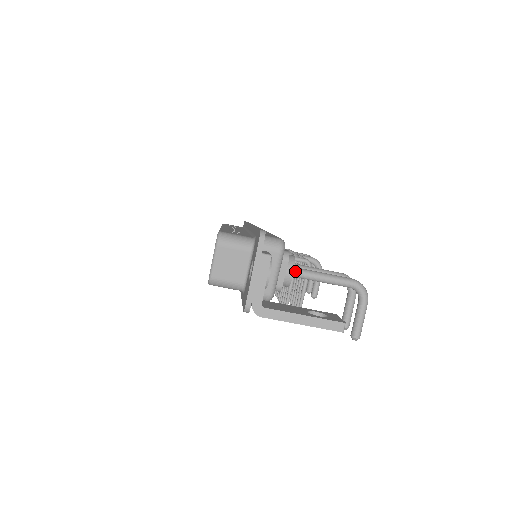
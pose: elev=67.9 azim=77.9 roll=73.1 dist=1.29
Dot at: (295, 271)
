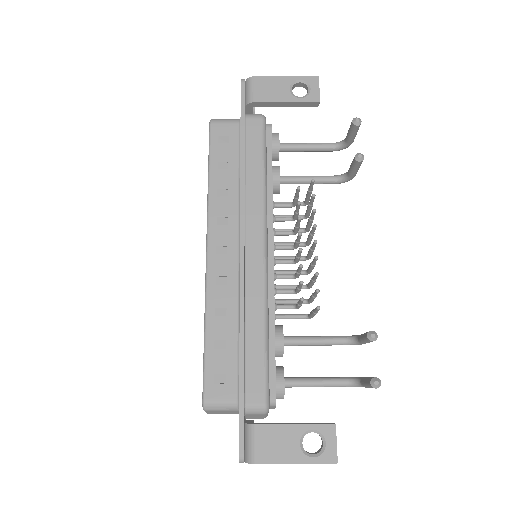
Dot at: (281, 144)
